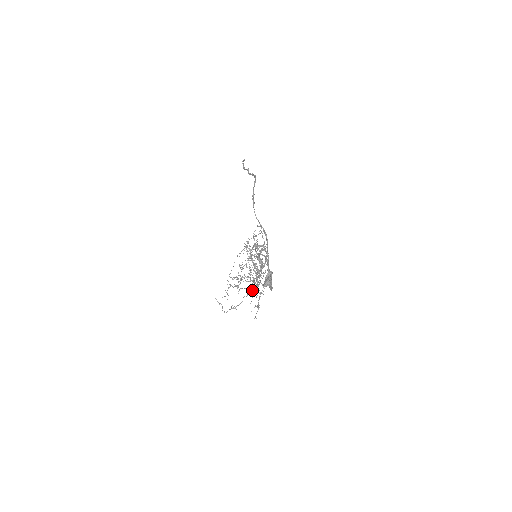
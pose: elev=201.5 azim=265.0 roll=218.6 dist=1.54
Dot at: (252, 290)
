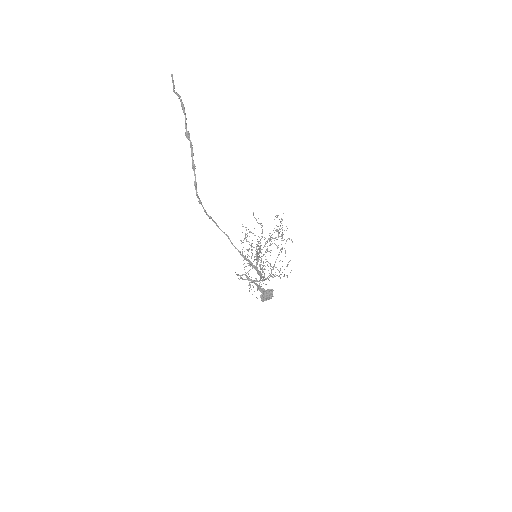
Dot at: (273, 269)
